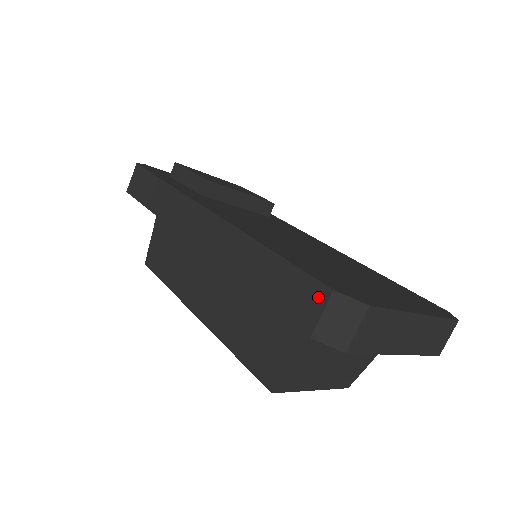
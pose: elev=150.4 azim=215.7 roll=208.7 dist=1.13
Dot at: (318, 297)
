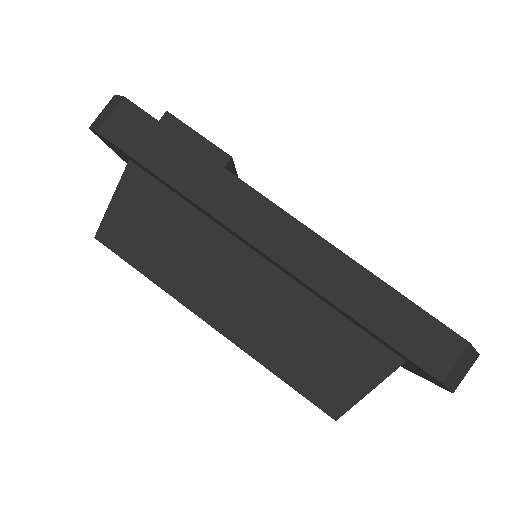
Dot at: (453, 346)
